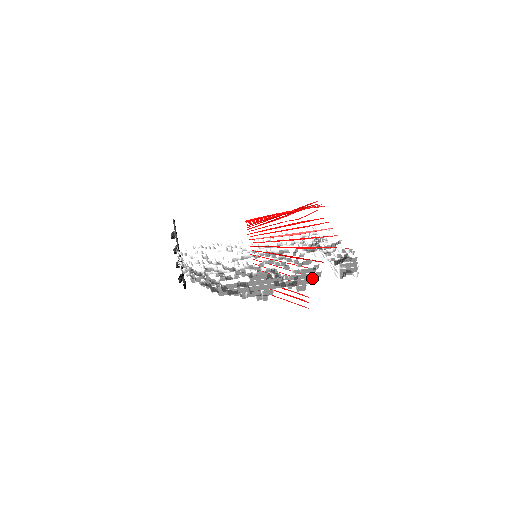
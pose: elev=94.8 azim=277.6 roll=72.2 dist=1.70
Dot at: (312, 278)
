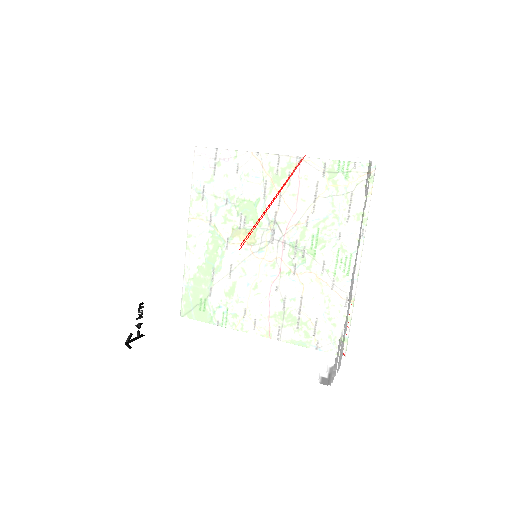
Dot at: occluded
